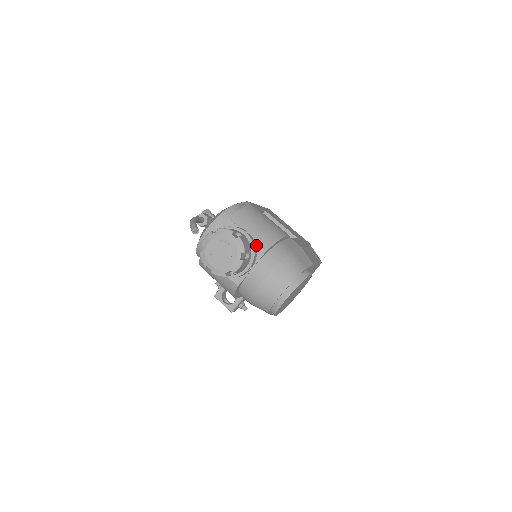
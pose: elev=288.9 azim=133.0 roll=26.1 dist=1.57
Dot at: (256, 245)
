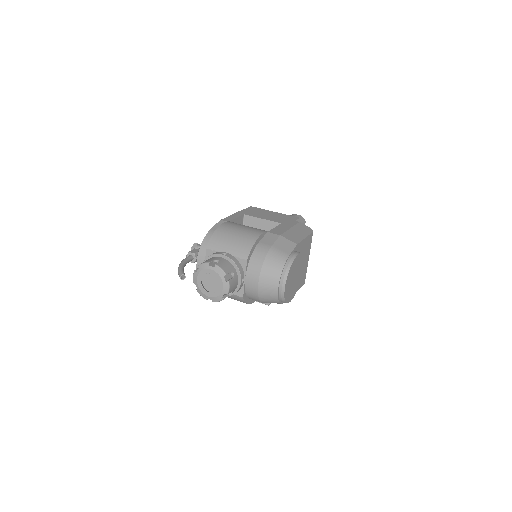
Dot at: (237, 259)
